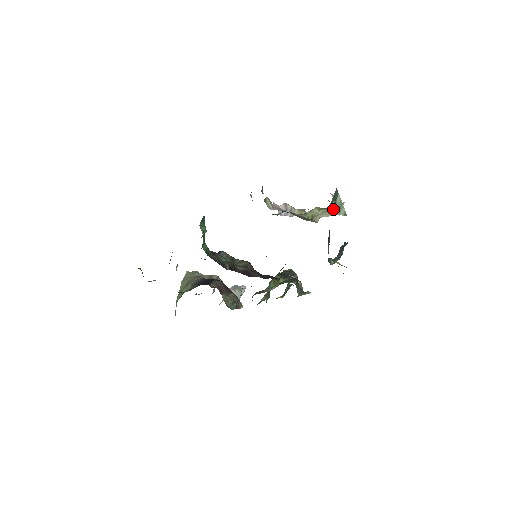
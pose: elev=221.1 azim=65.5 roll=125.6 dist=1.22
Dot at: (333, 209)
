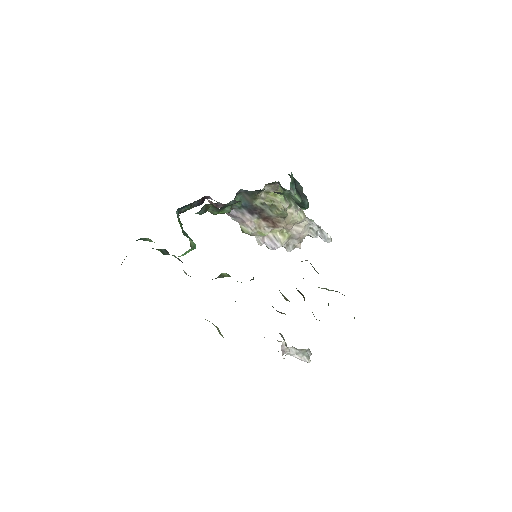
Dot at: (294, 203)
